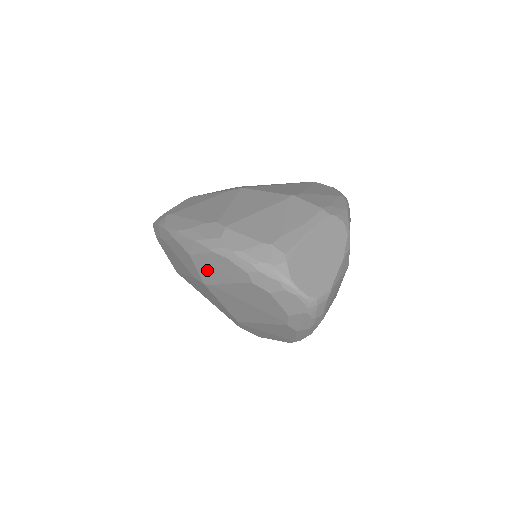
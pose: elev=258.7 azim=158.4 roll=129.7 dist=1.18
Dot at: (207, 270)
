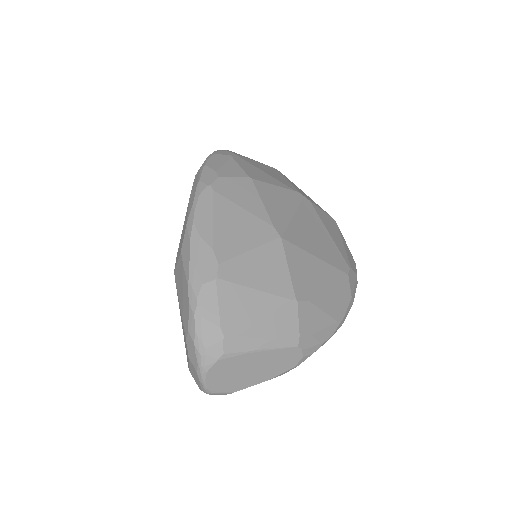
Dot at: (180, 277)
